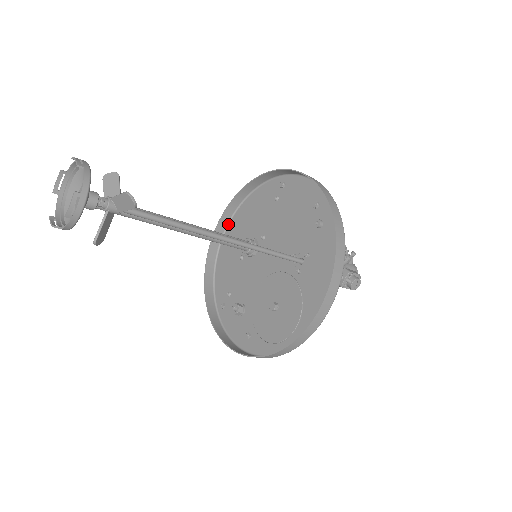
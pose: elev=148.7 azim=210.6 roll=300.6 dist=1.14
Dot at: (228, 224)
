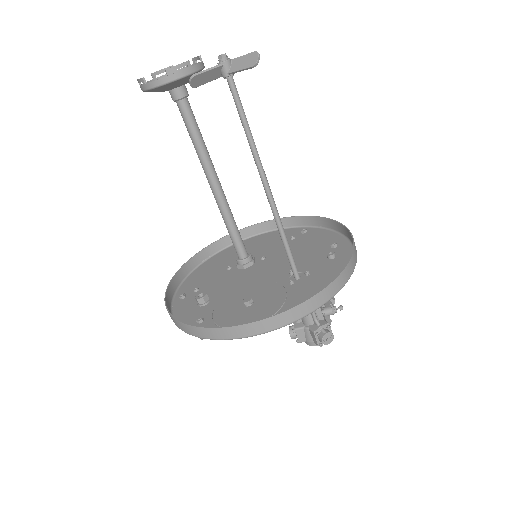
Dot at: (228, 246)
